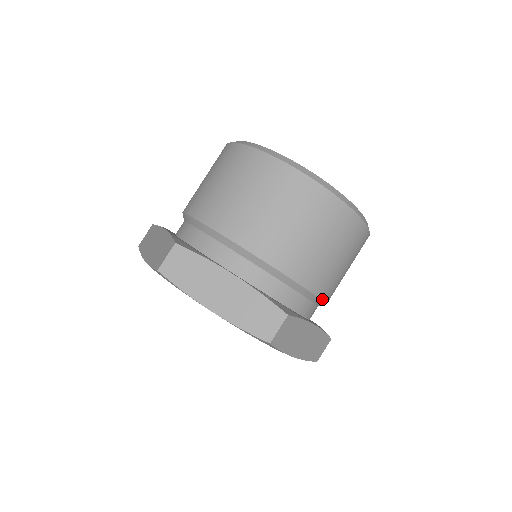
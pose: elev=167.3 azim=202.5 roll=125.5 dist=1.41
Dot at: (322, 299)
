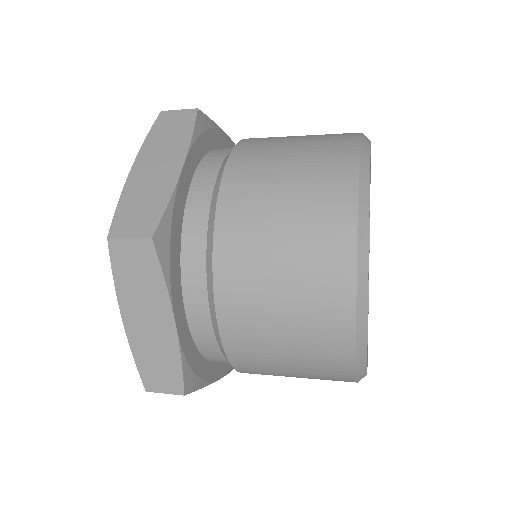
Dot at: occluded
